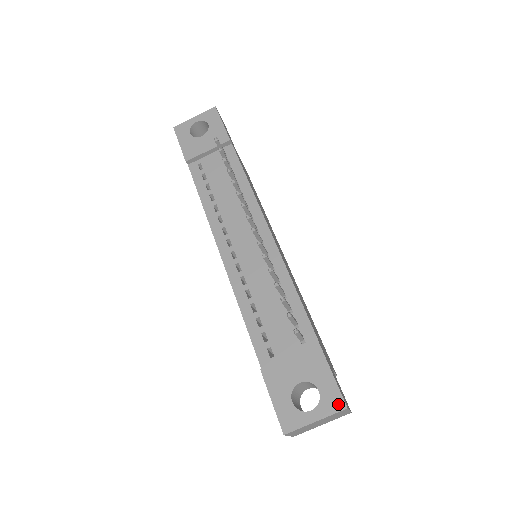
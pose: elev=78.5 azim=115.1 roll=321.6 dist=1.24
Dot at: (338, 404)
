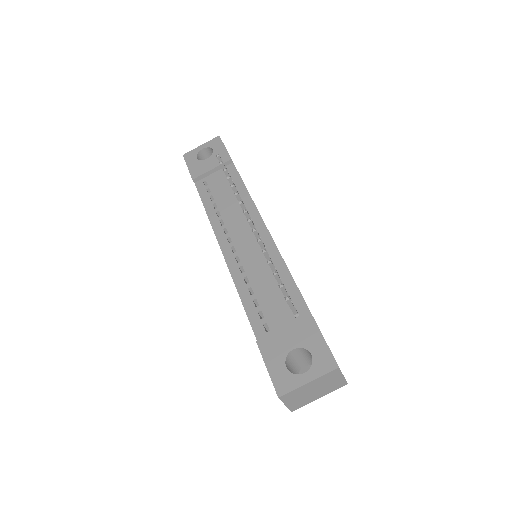
Dot at: (330, 364)
